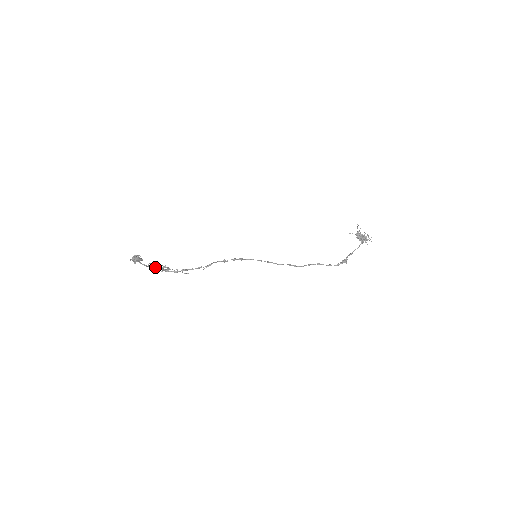
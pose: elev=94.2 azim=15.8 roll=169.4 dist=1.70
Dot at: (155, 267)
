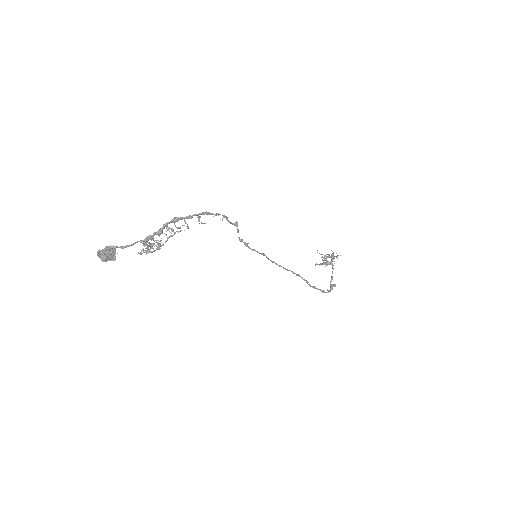
Dot at: (150, 235)
